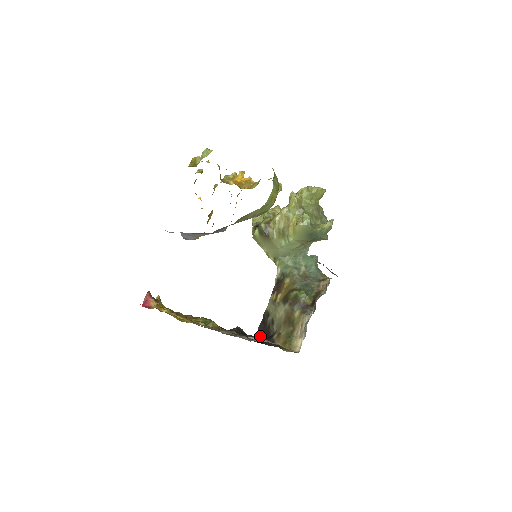
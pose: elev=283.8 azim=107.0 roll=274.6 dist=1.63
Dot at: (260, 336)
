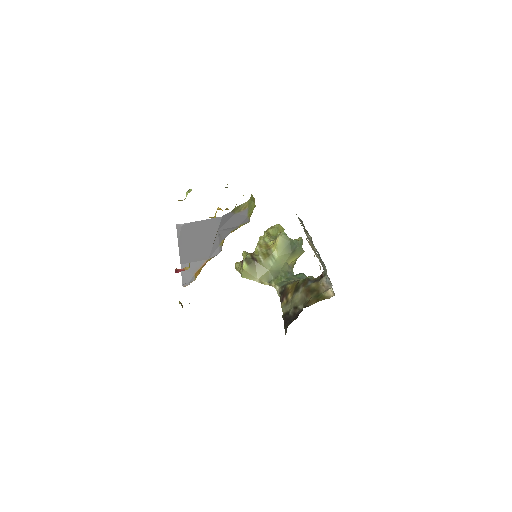
Dot at: occluded
